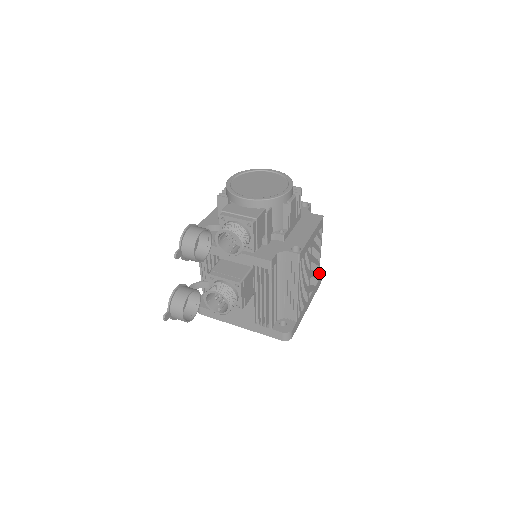
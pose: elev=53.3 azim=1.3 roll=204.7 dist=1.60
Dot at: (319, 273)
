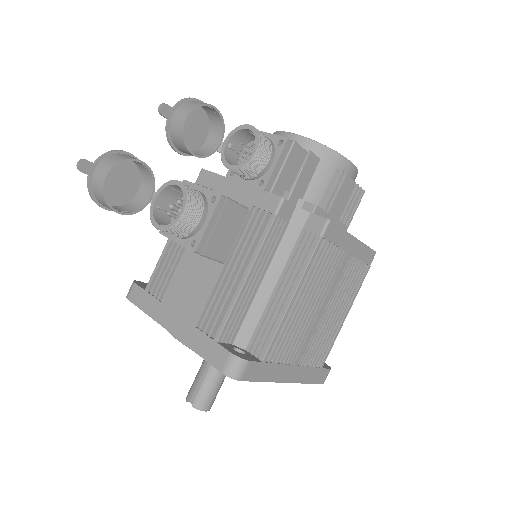
Dot at: (326, 366)
